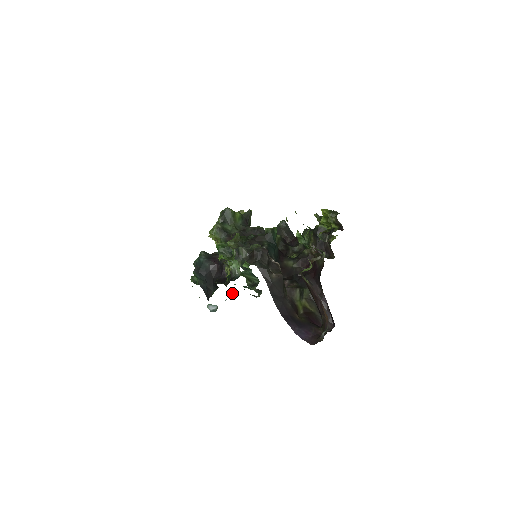
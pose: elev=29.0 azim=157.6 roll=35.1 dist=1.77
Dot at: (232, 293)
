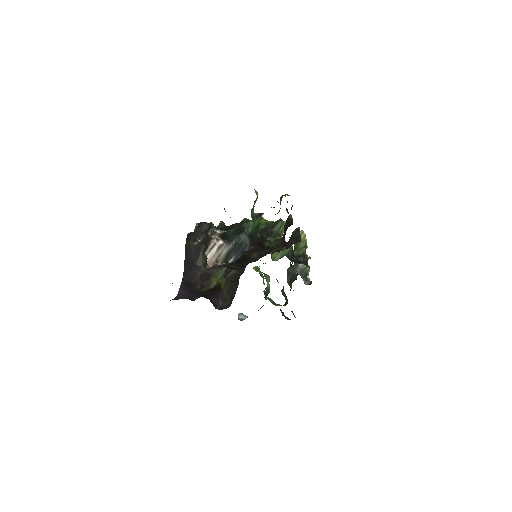
Dot at: occluded
